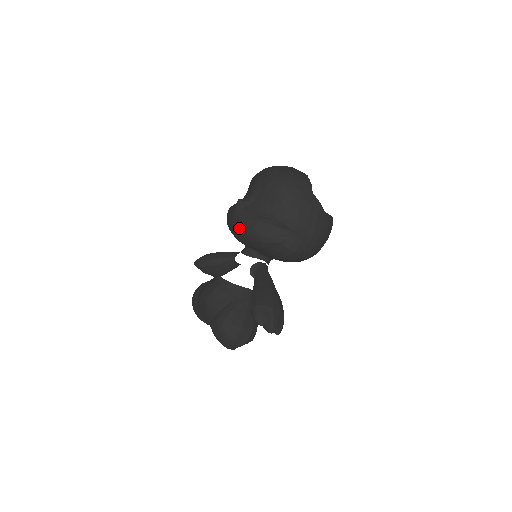
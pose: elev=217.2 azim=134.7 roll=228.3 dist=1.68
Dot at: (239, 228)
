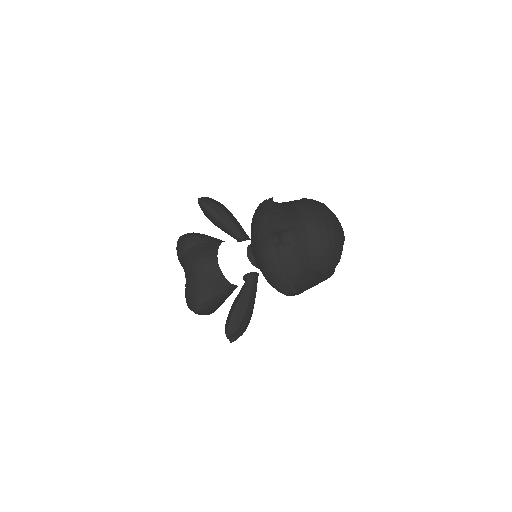
Dot at: (260, 258)
